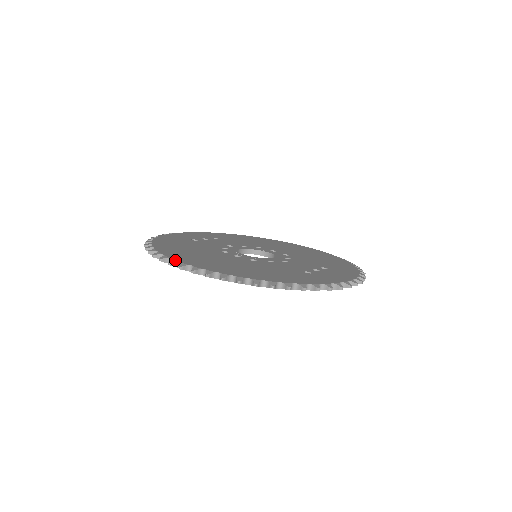
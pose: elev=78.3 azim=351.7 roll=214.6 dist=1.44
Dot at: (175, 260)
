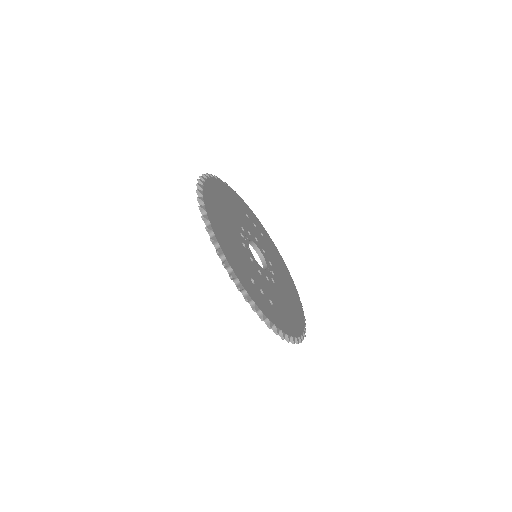
Dot at: (204, 182)
